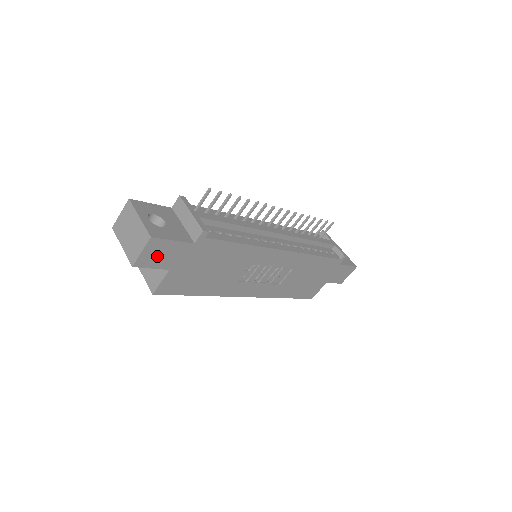
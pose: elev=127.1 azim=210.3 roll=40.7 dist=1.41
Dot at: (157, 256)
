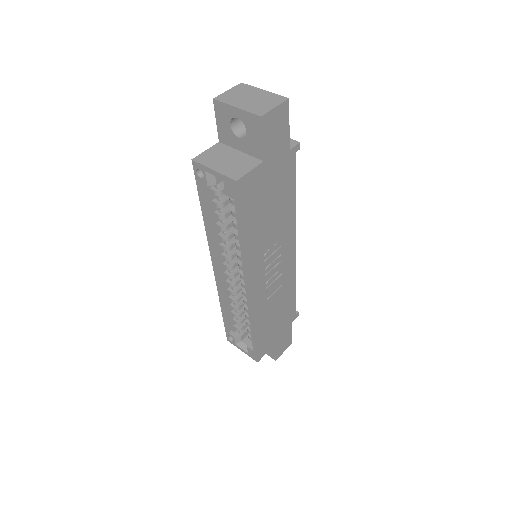
Dot at: (274, 129)
